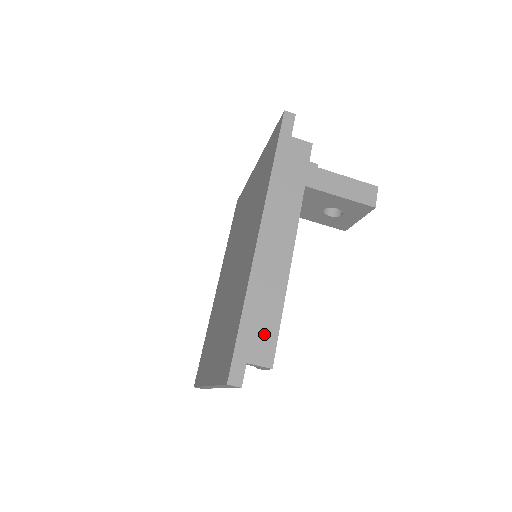
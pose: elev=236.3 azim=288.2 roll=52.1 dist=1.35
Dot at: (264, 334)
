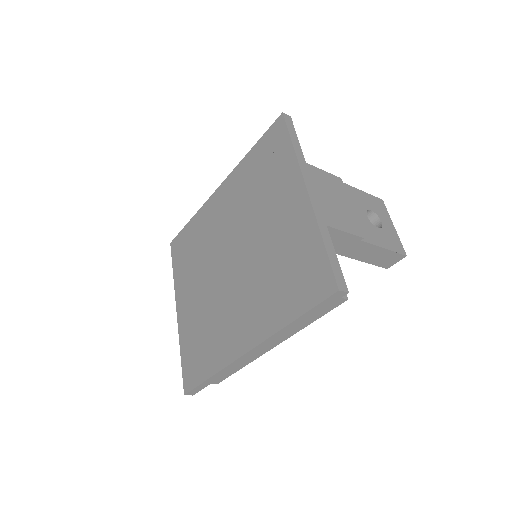
Dot at: occluded
